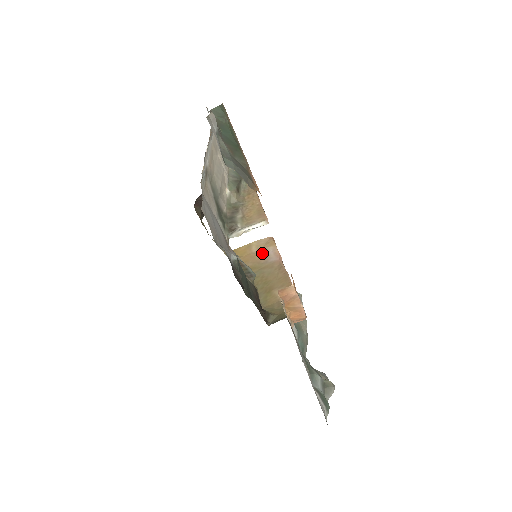
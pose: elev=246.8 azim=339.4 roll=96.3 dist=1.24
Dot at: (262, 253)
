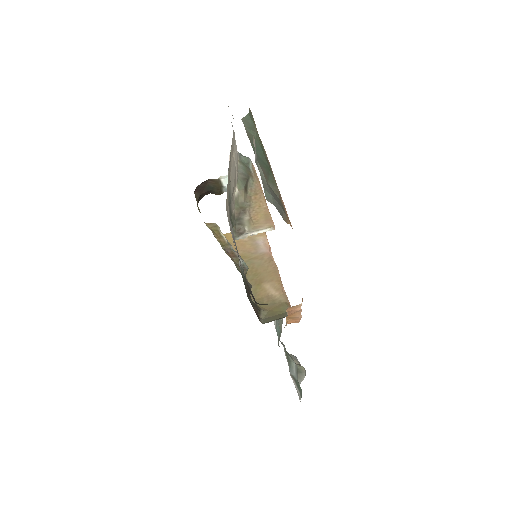
Dot at: (252, 242)
